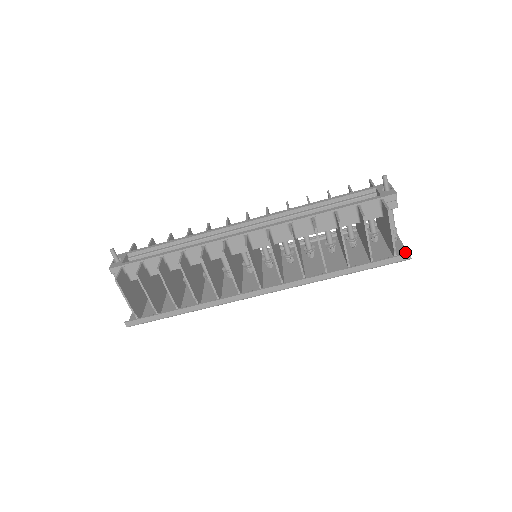
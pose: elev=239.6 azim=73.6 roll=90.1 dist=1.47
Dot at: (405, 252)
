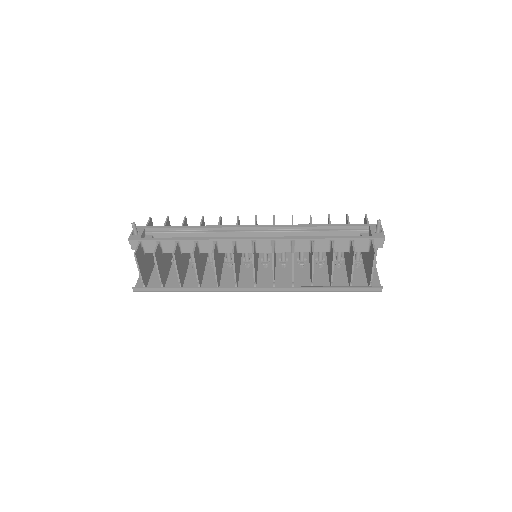
Dot at: (378, 284)
